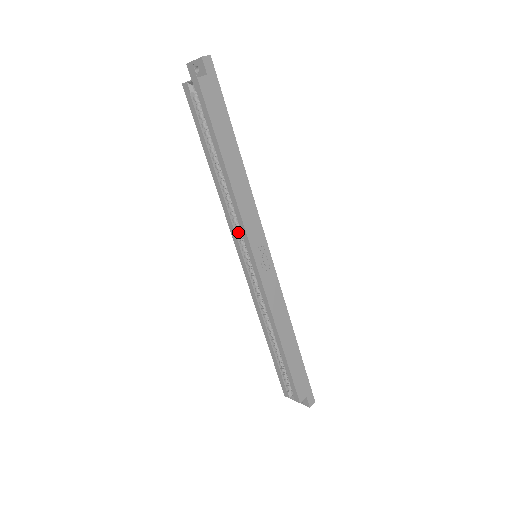
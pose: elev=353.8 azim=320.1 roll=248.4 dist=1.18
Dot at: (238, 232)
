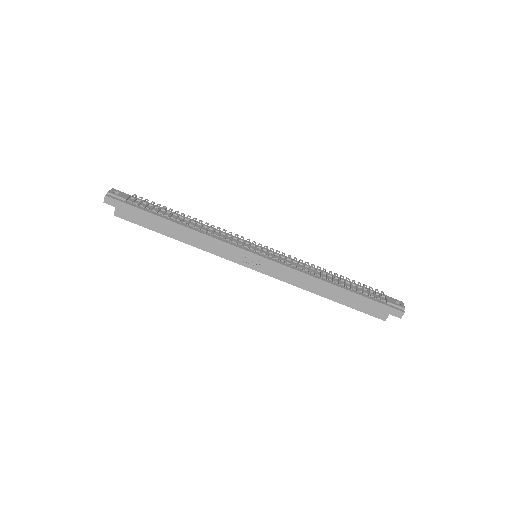
Dot at: occluded
